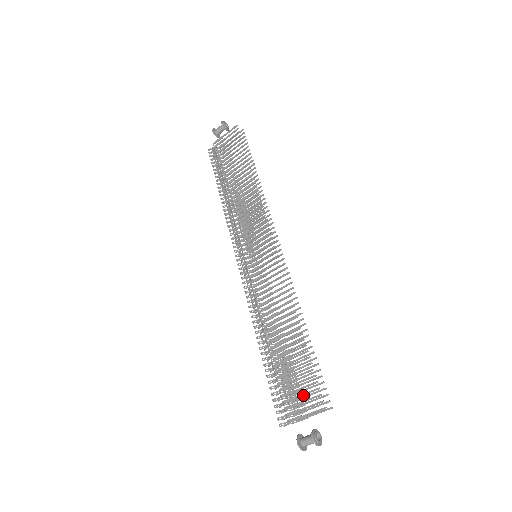
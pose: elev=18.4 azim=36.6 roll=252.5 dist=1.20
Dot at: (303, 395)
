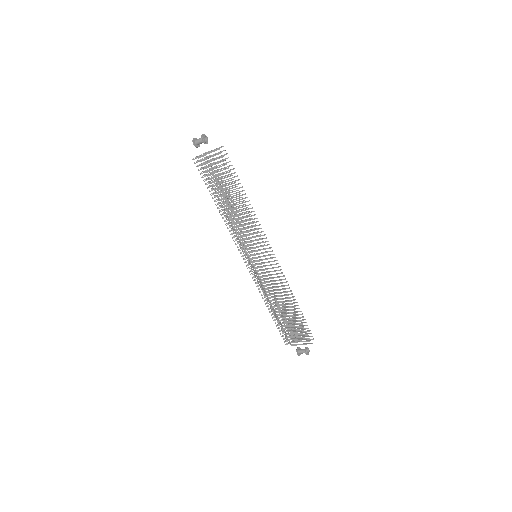
Dot at: (299, 336)
